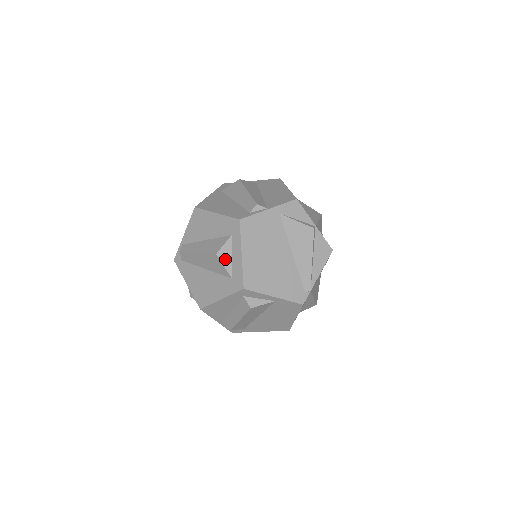
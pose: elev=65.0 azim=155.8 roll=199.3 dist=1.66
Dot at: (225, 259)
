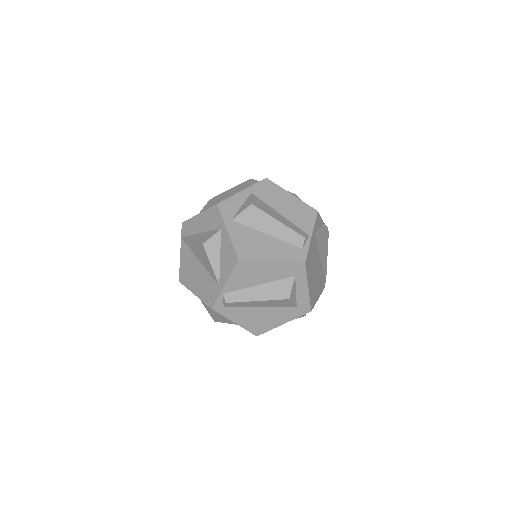
Dot at: (293, 298)
